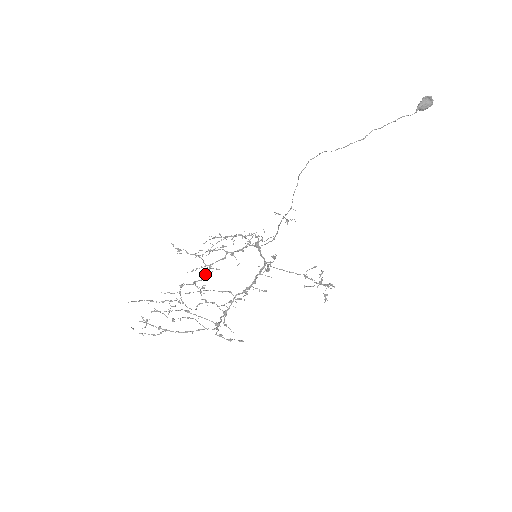
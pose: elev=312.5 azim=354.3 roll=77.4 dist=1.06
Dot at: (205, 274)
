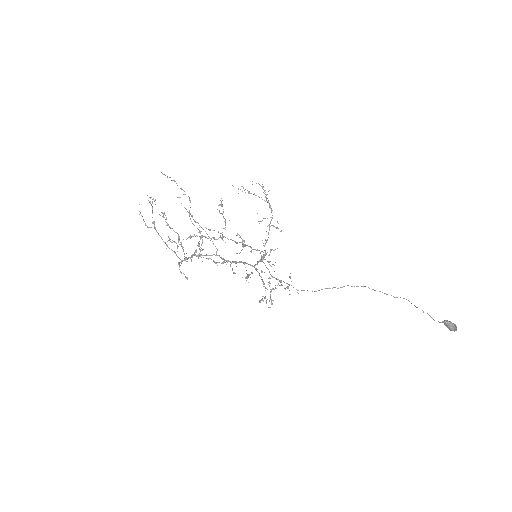
Dot at: (214, 238)
